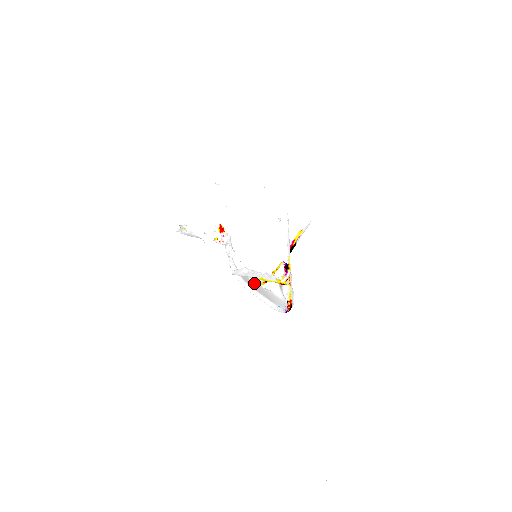
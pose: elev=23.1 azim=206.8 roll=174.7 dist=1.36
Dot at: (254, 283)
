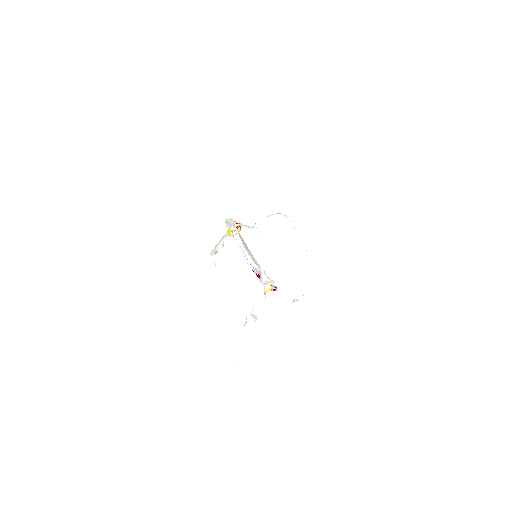
Dot at: occluded
